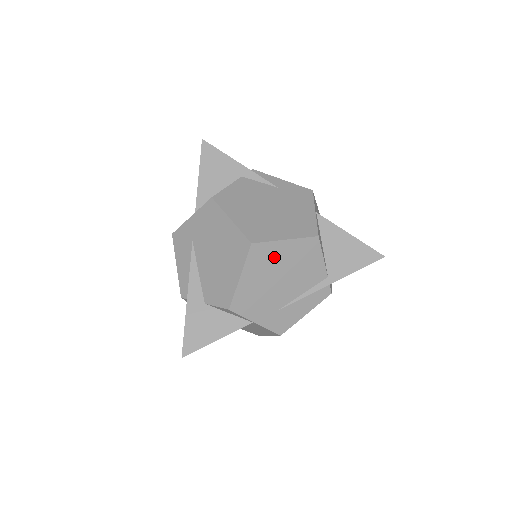
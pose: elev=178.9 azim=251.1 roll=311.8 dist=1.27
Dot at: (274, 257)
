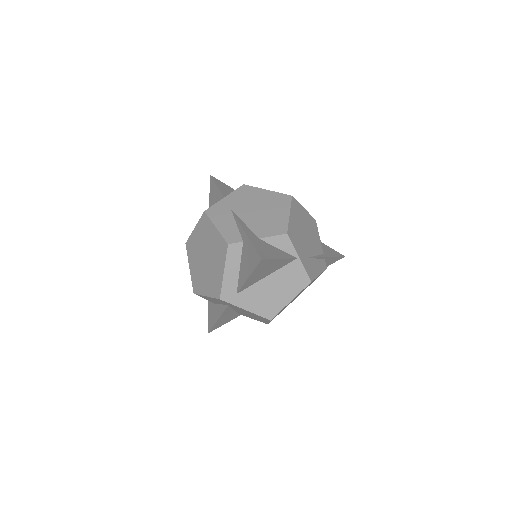
Dot at: (301, 215)
